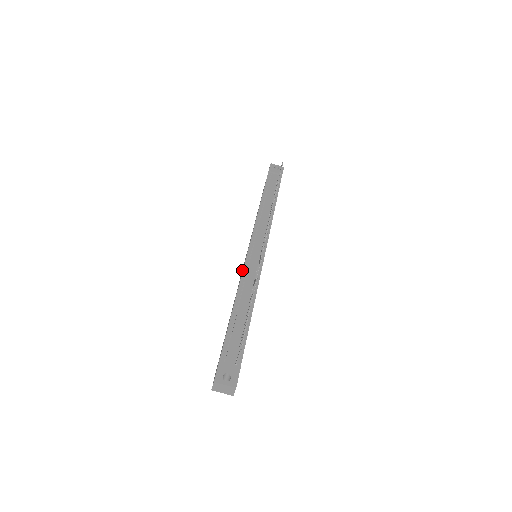
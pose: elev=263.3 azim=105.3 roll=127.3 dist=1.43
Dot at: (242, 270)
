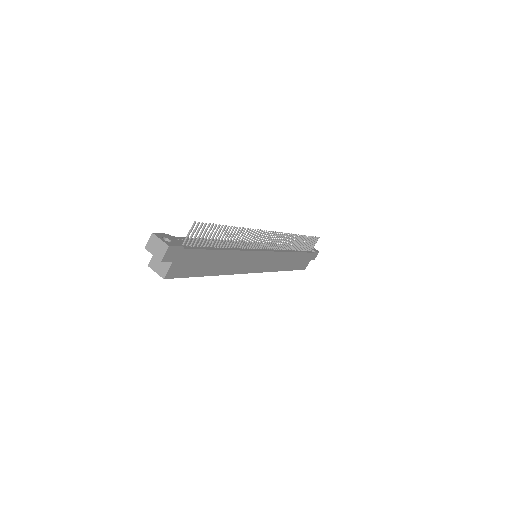
Dot at: occluded
